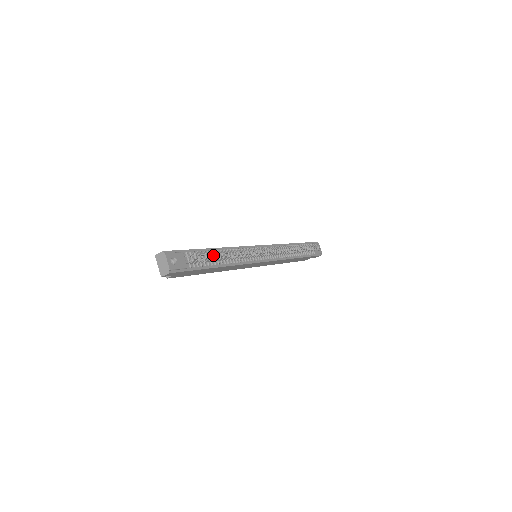
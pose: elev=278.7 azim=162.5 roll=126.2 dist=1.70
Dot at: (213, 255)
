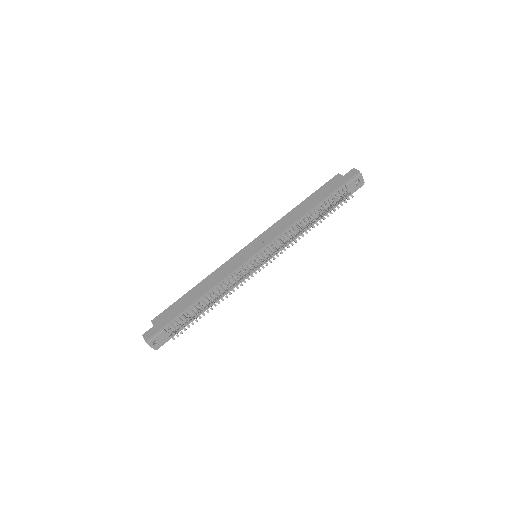
Dot at: (196, 309)
